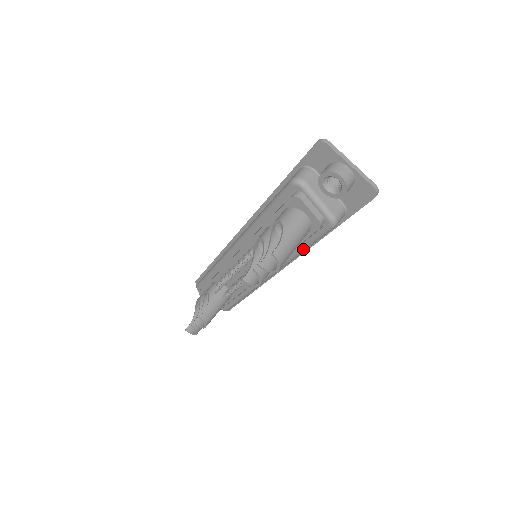
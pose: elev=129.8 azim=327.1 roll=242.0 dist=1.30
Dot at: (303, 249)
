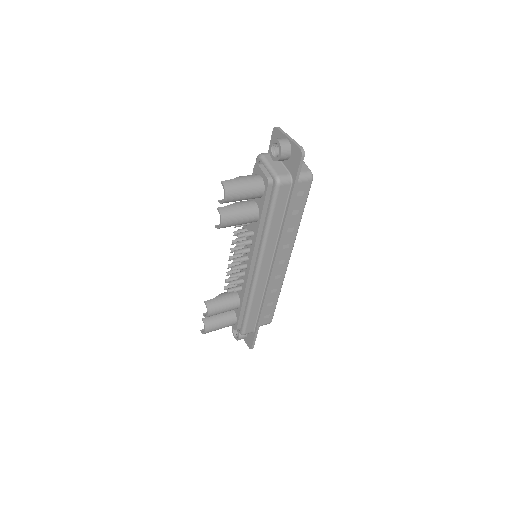
Dot at: (268, 218)
